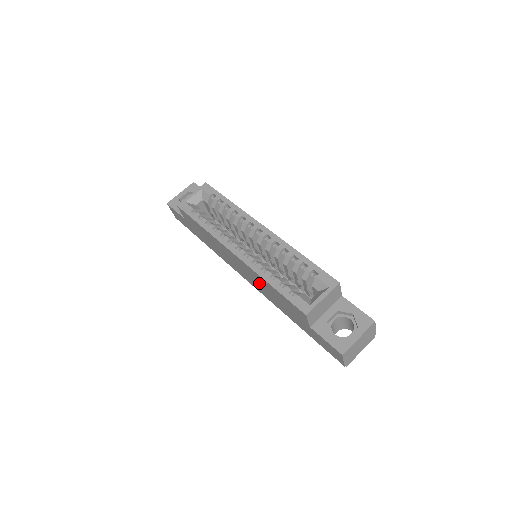
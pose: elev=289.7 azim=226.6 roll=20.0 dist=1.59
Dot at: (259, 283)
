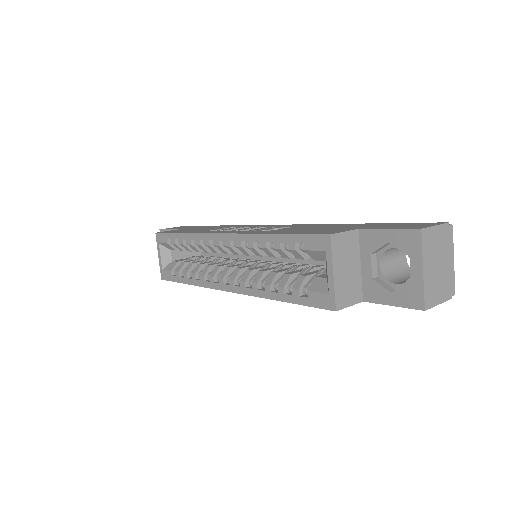
Dot at: occluded
